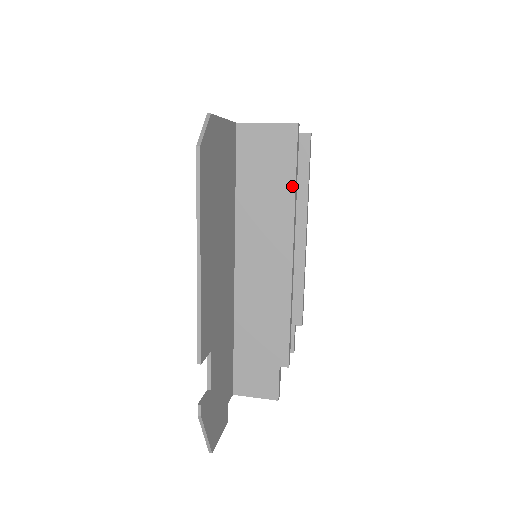
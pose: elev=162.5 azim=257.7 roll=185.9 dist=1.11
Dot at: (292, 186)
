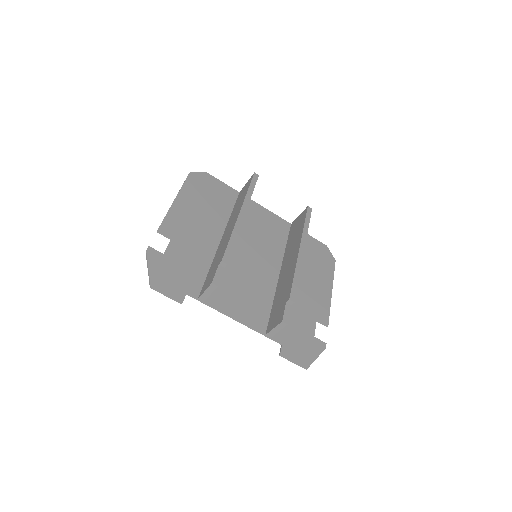
Dot at: (247, 191)
